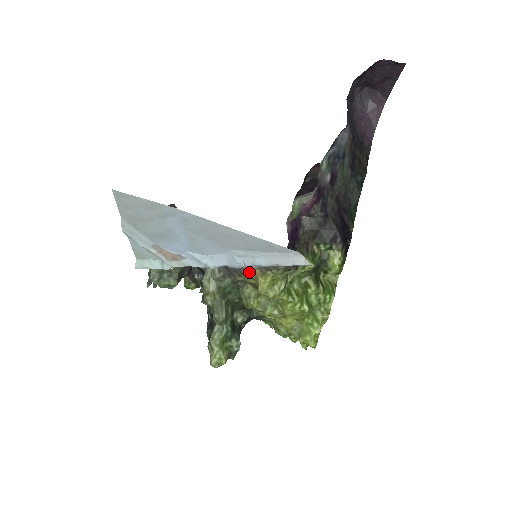
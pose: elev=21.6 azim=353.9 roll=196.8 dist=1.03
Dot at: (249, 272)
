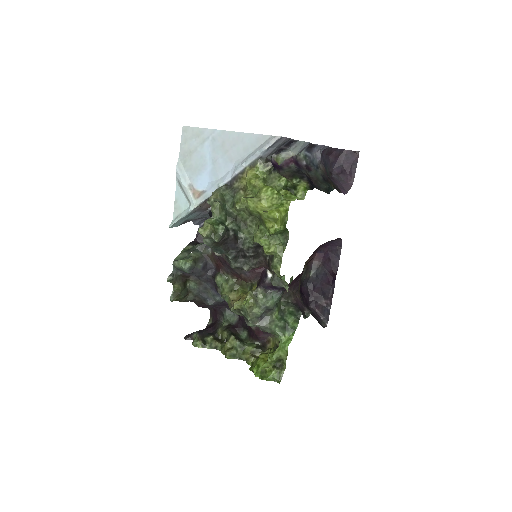
Dot at: (243, 173)
